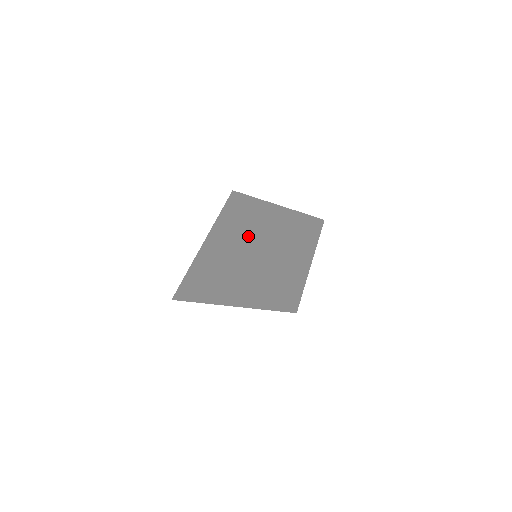
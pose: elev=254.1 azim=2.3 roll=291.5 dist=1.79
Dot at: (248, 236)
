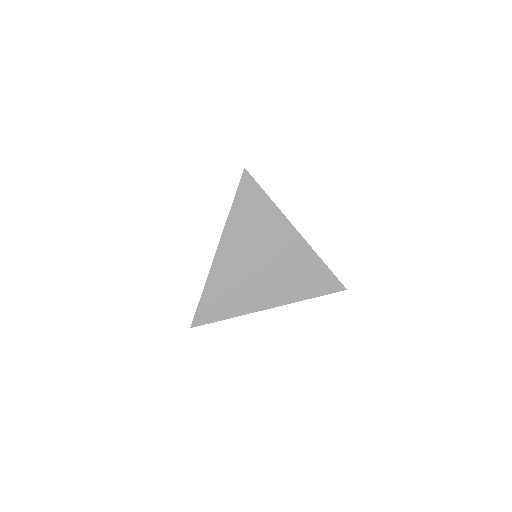
Dot at: (272, 274)
